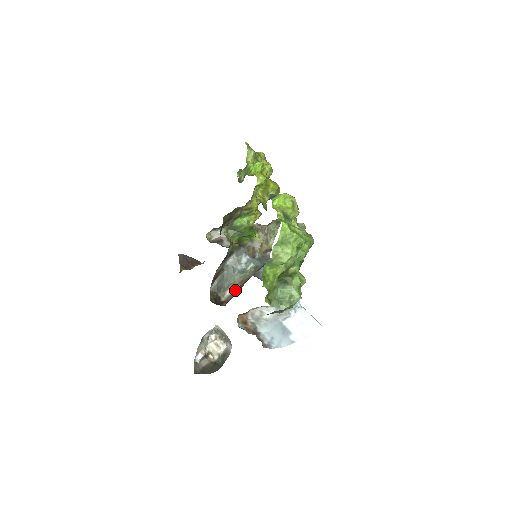
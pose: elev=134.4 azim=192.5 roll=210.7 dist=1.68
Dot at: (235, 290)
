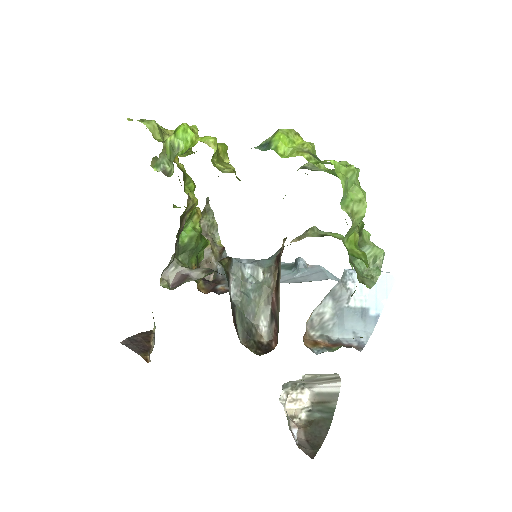
Dot at: (270, 316)
